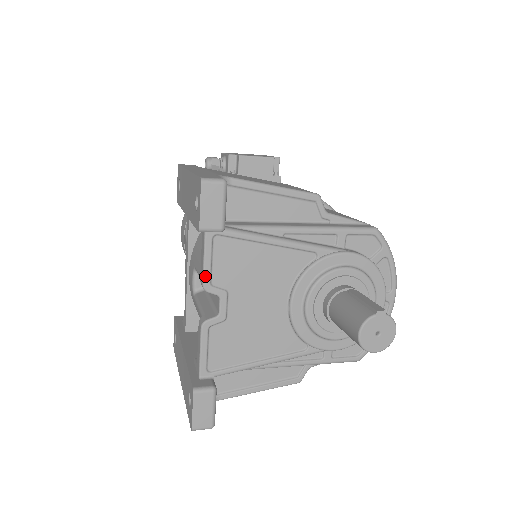
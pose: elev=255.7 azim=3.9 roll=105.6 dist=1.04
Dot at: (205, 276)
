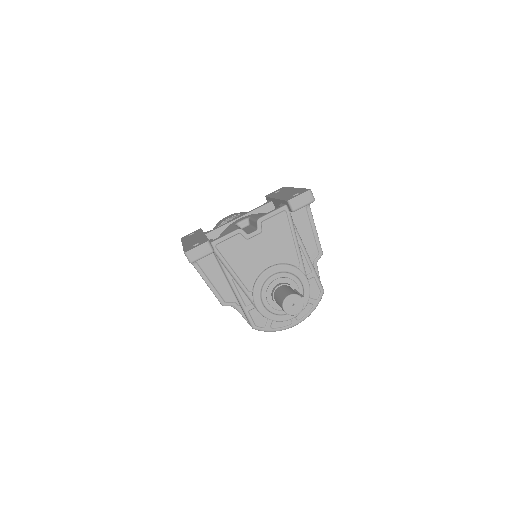
Dot at: (265, 217)
